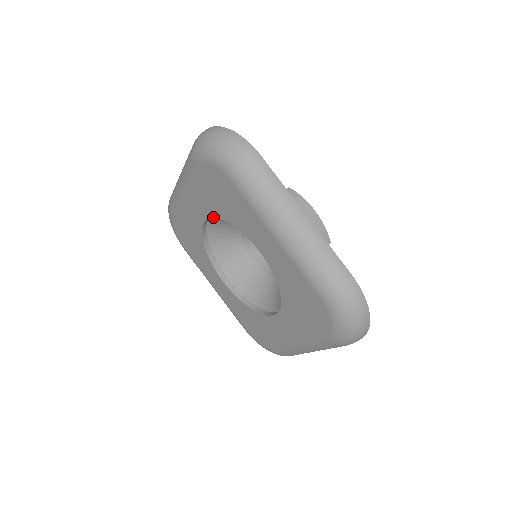
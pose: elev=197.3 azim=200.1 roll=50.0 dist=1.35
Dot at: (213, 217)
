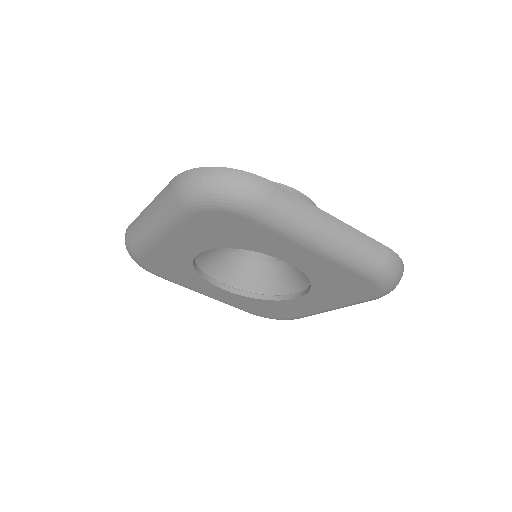
Dot at: (215, 248)
